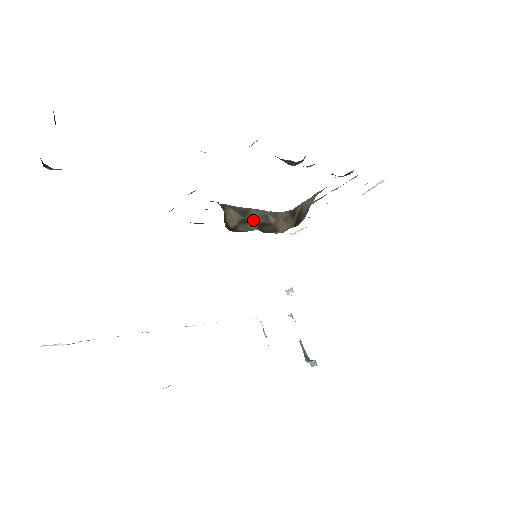
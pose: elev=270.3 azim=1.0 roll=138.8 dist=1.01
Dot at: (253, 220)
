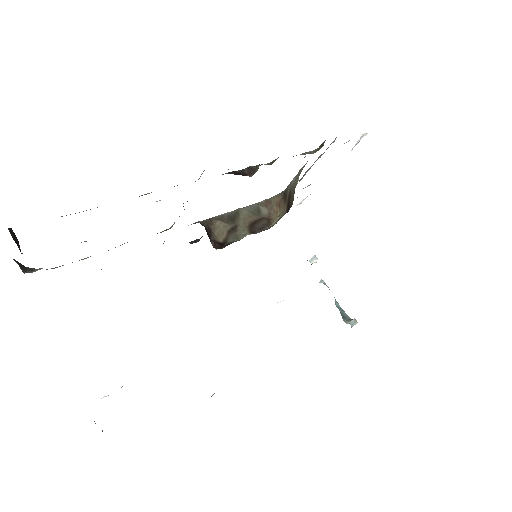
Dot at: (243, 223)
